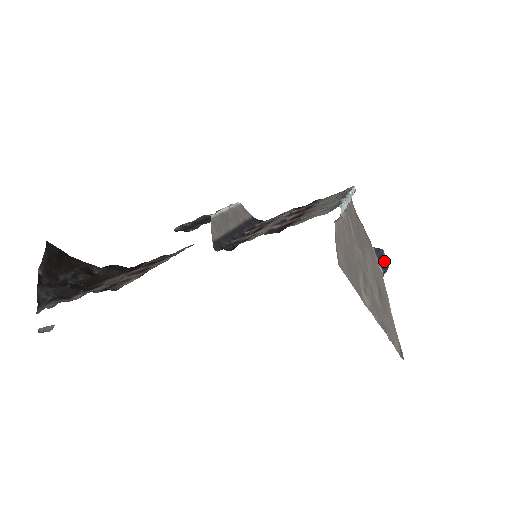
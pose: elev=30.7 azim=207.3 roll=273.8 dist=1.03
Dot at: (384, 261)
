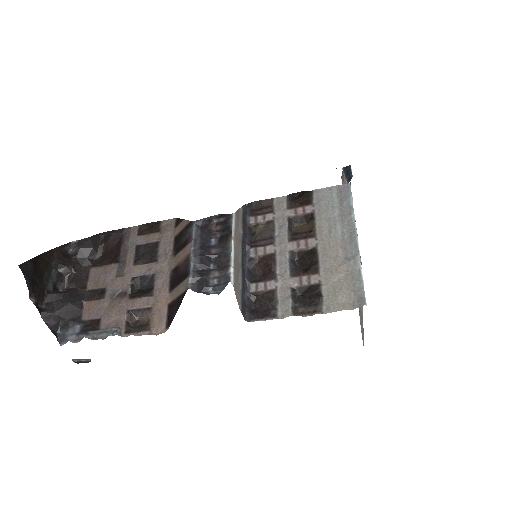
Dot at: (350, 174)
